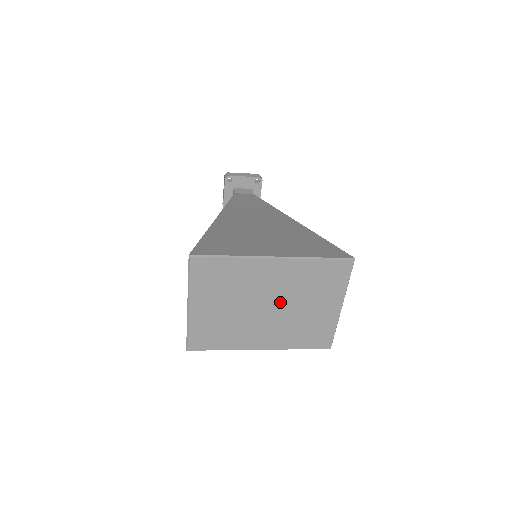
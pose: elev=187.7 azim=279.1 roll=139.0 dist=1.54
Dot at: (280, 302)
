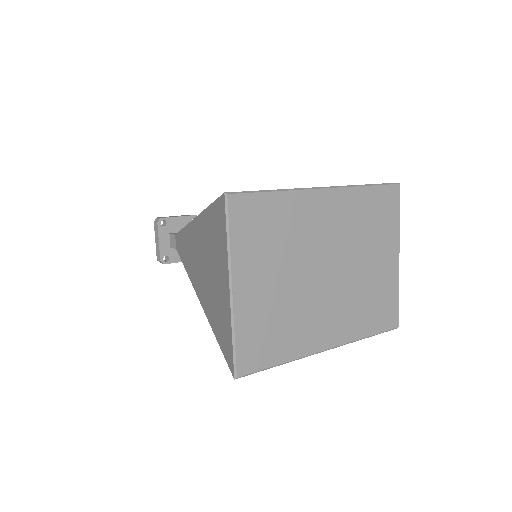
Dot at: (339, 260)
